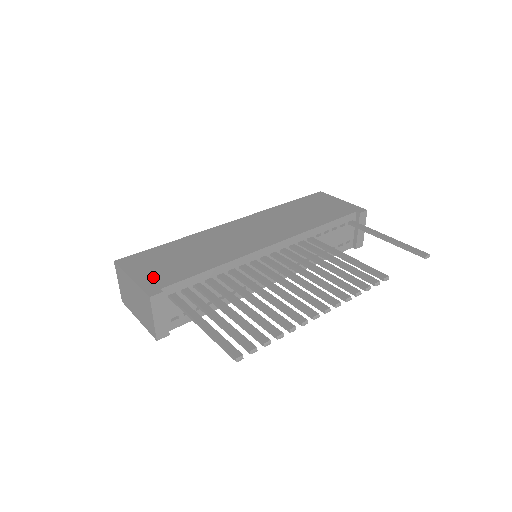
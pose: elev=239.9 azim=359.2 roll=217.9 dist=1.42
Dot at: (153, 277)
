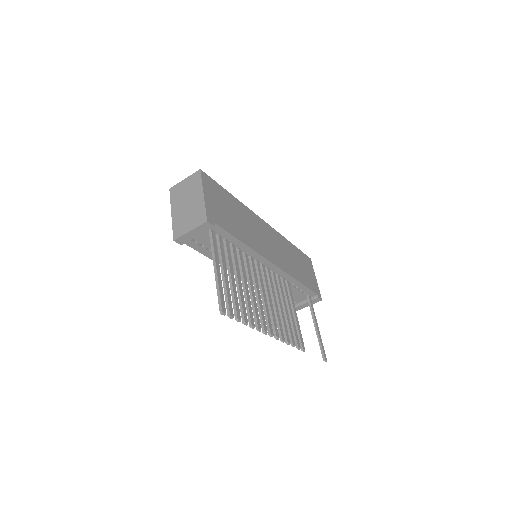
Dot at: (214, 209)
